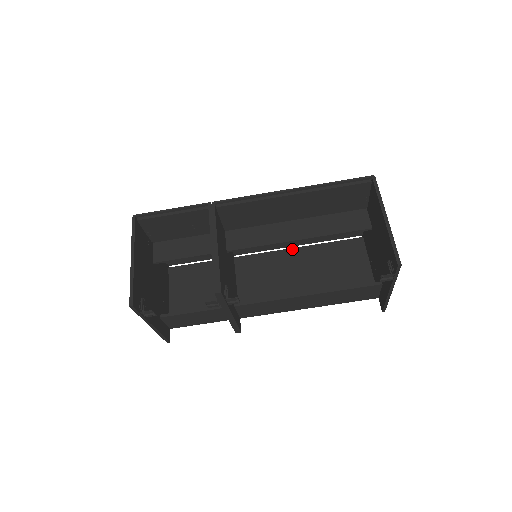
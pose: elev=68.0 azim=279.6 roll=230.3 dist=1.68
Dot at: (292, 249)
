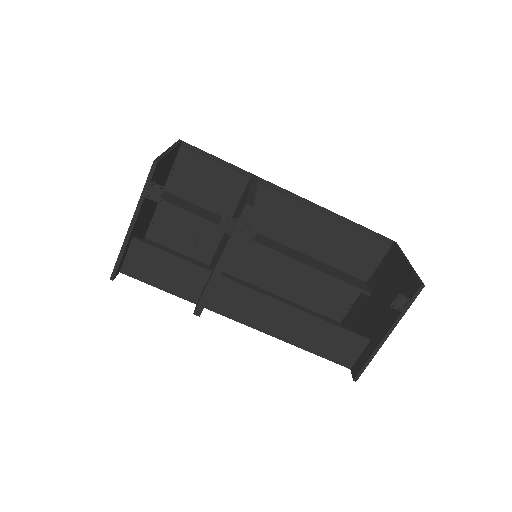
Dot at: (274, 294)
